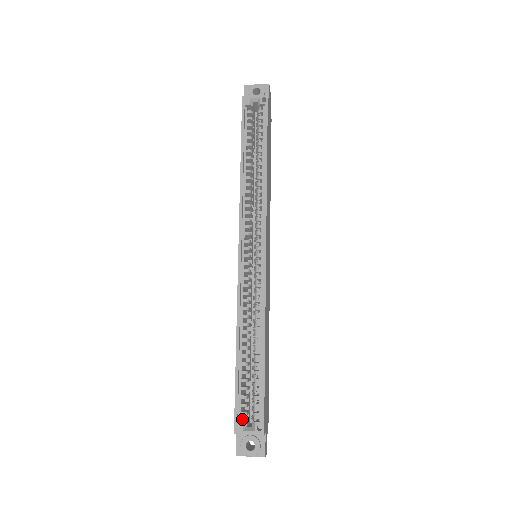
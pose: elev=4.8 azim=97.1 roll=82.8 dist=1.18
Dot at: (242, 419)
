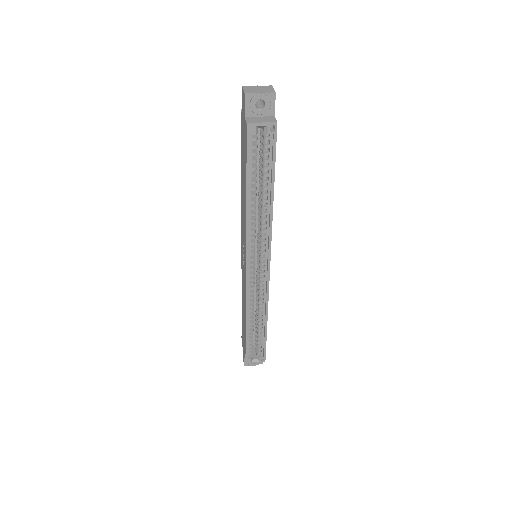
Dot at: occluded
